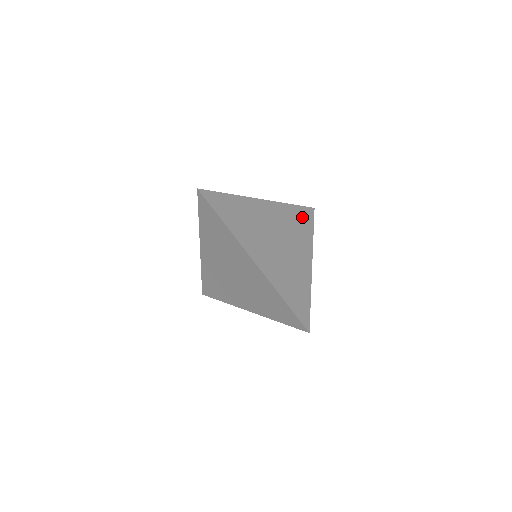
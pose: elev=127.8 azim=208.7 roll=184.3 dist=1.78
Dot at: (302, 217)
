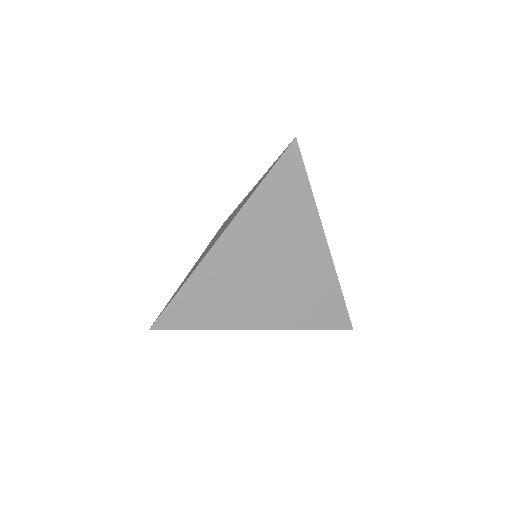
Dot at: (285, 185)
